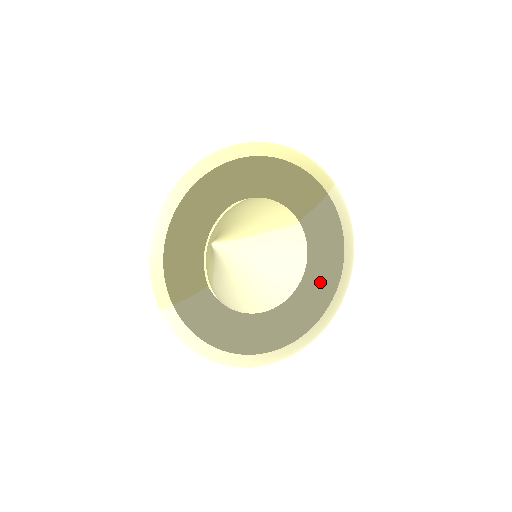
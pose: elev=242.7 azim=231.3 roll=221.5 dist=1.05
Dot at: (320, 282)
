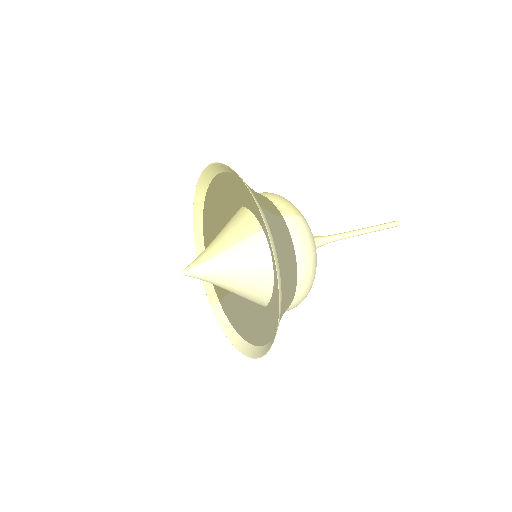
Dot at: occluded
